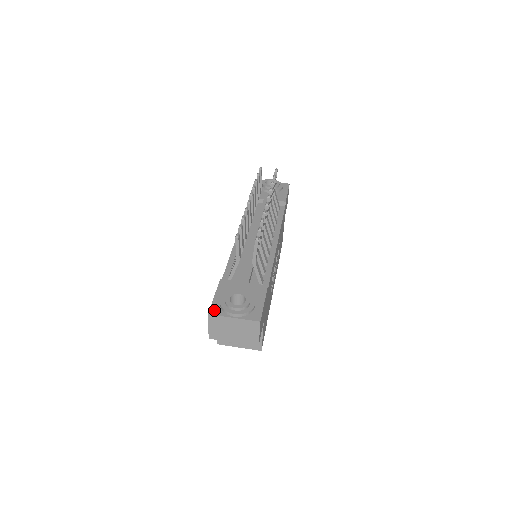
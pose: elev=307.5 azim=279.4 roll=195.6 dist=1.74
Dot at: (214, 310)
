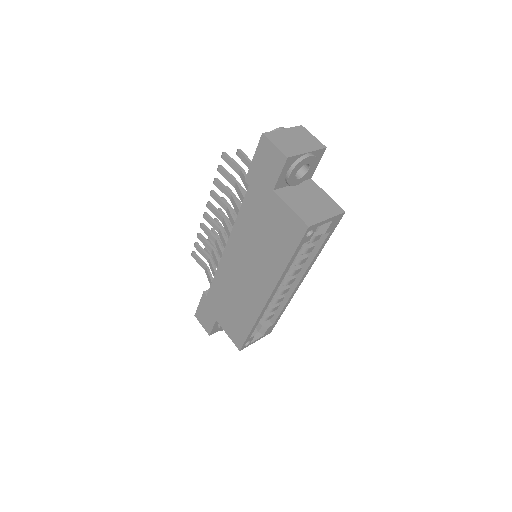
Dot at: occluded
